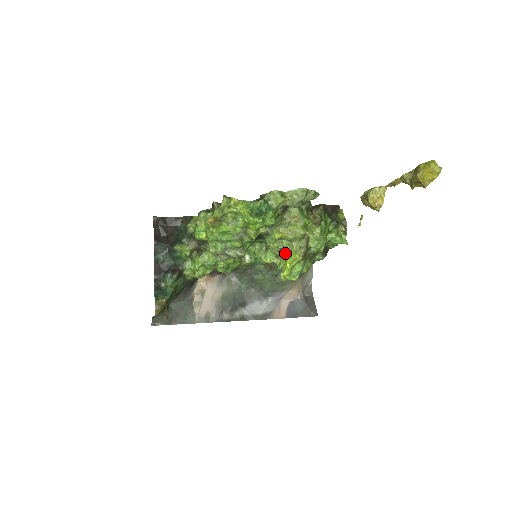
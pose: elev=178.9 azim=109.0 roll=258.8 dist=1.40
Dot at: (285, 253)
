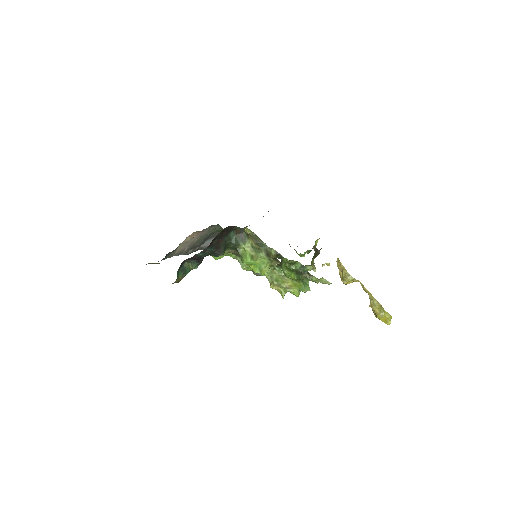
Dot at: occluded
